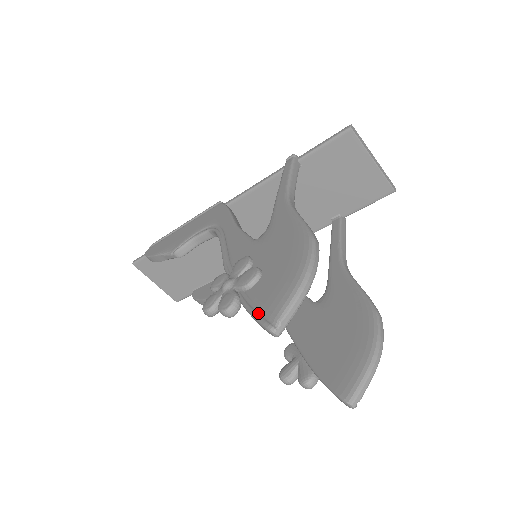
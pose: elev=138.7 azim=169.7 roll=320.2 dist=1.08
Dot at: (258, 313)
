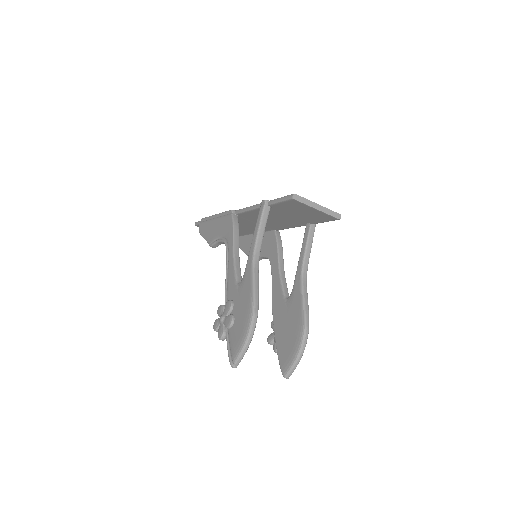
Dot at: (229, 351)
